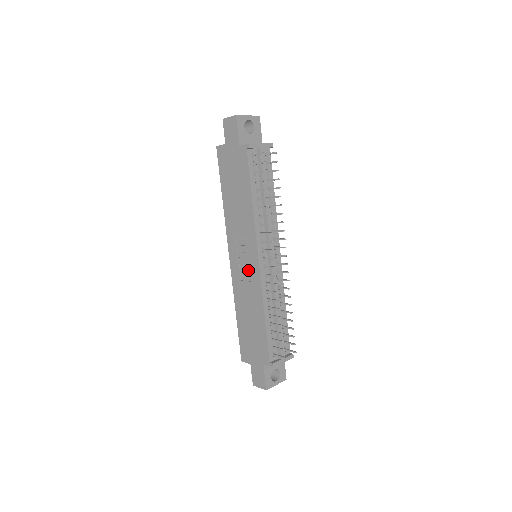
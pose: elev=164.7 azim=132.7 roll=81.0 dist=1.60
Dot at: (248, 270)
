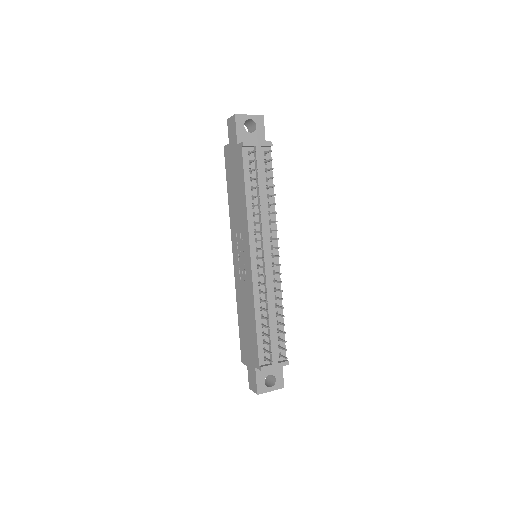
Dot at: (244, 269)
